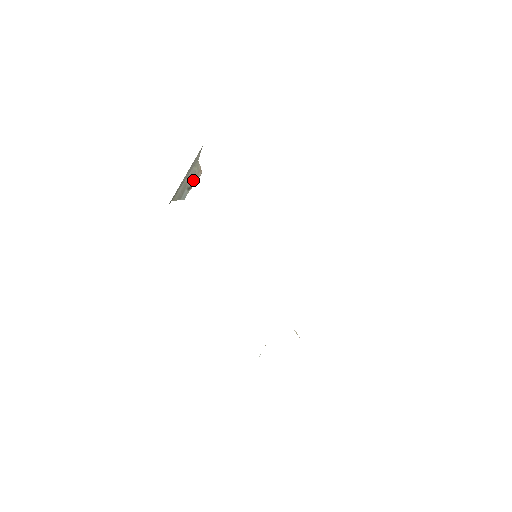
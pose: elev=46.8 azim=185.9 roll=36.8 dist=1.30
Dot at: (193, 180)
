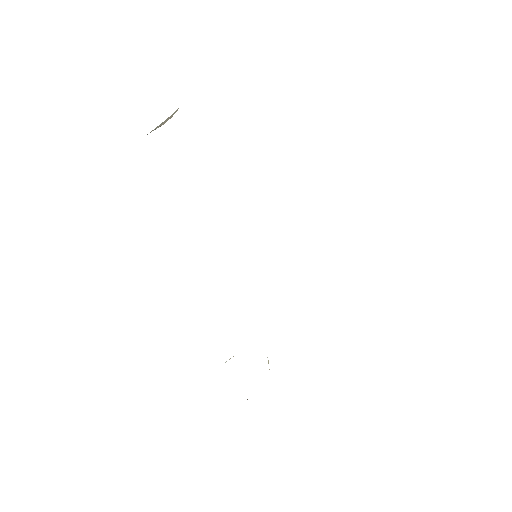
Dot at: (161, 124)
